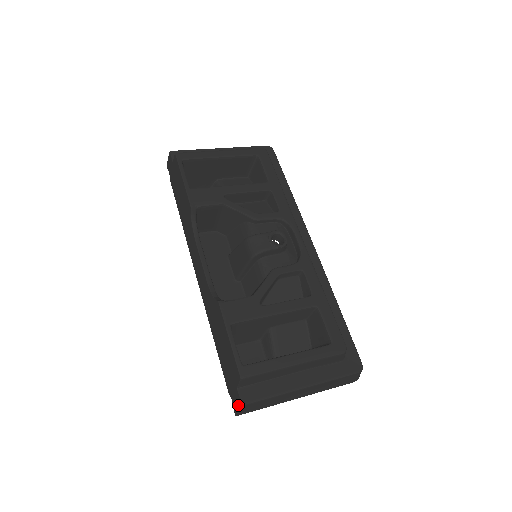
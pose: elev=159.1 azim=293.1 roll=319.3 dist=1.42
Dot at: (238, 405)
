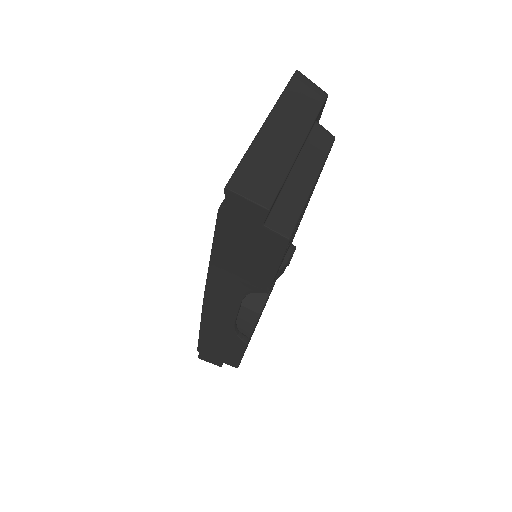
Dot at: (213, 363)
